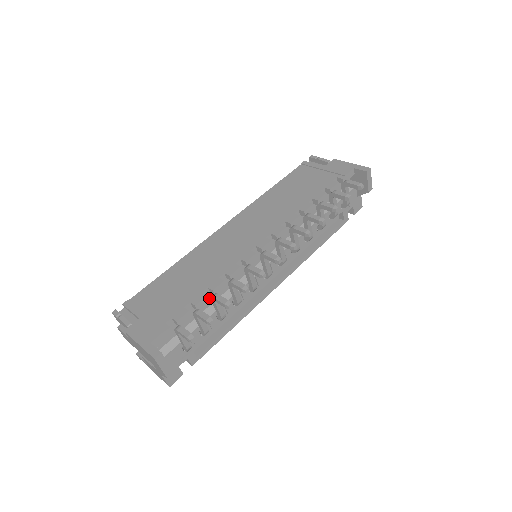
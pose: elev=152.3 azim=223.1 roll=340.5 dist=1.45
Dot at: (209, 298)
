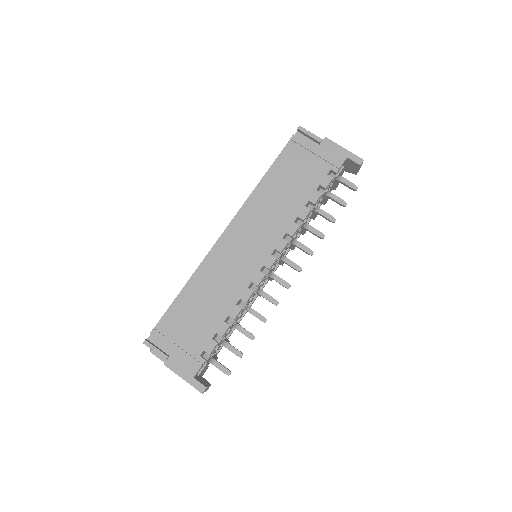
Dot at: (228, 319)
